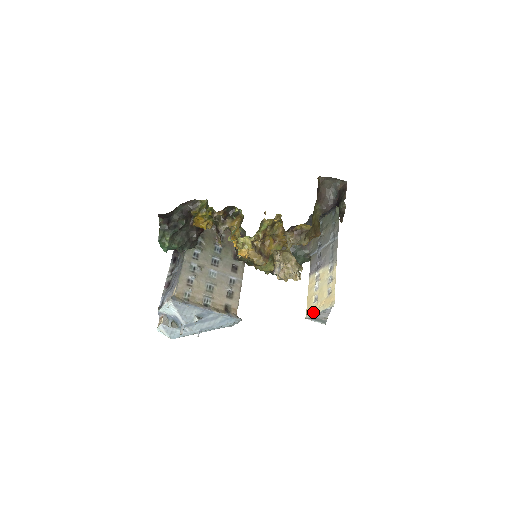
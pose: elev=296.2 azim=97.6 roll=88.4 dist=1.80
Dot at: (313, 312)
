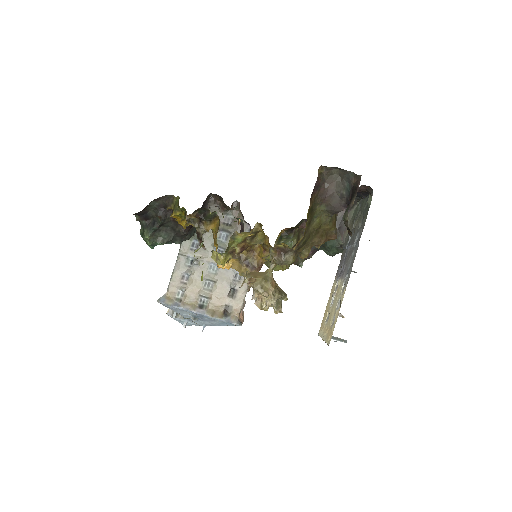
Dot at: (321, 334)
